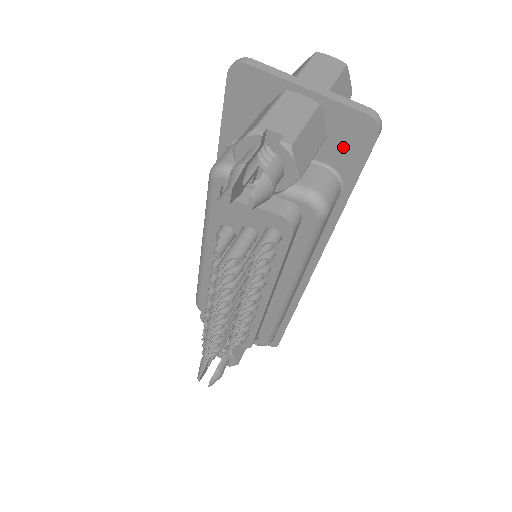
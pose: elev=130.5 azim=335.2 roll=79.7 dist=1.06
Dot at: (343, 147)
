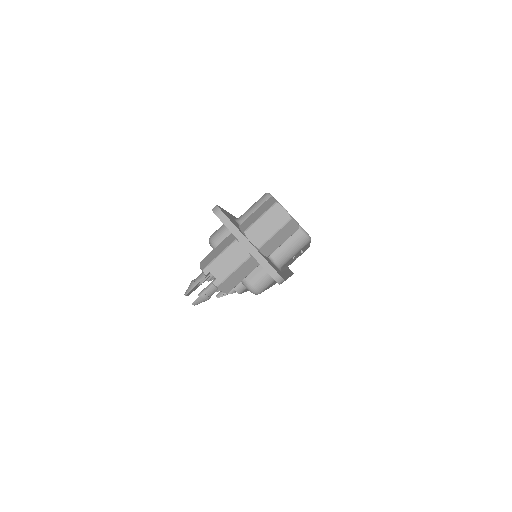
Dot at: occluded
